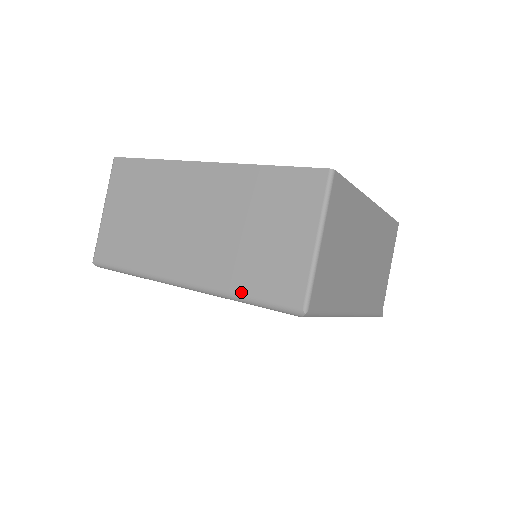
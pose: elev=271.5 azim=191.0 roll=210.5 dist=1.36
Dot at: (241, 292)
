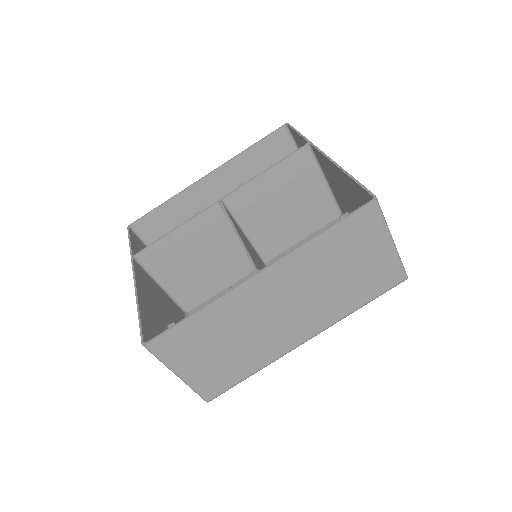
Dot at: (358, 307)
